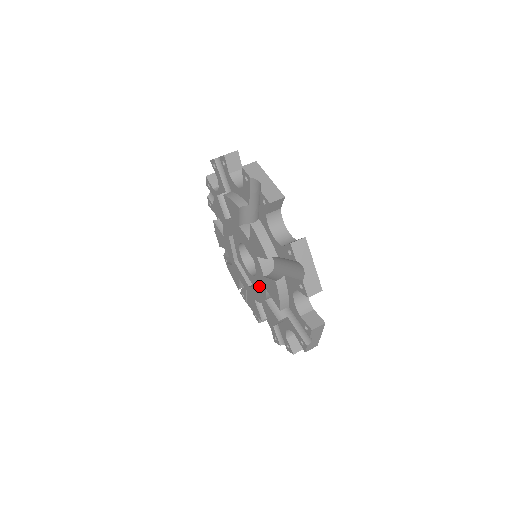
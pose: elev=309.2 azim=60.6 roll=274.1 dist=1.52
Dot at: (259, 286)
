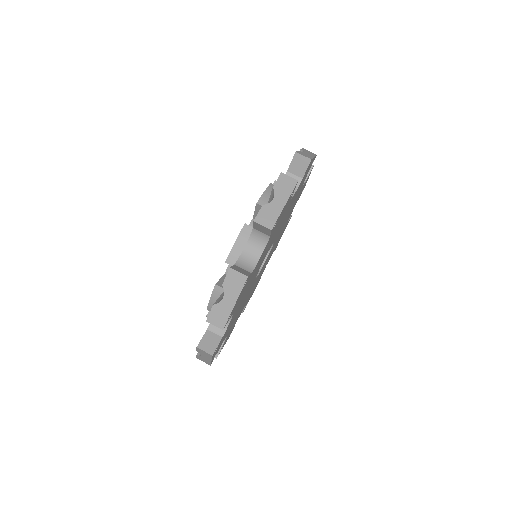
Dot at: occluded
